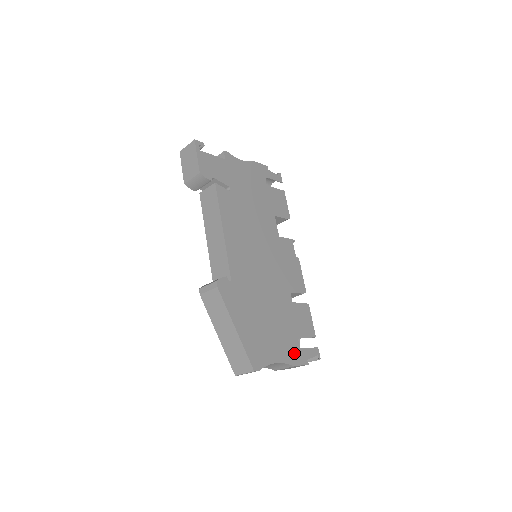
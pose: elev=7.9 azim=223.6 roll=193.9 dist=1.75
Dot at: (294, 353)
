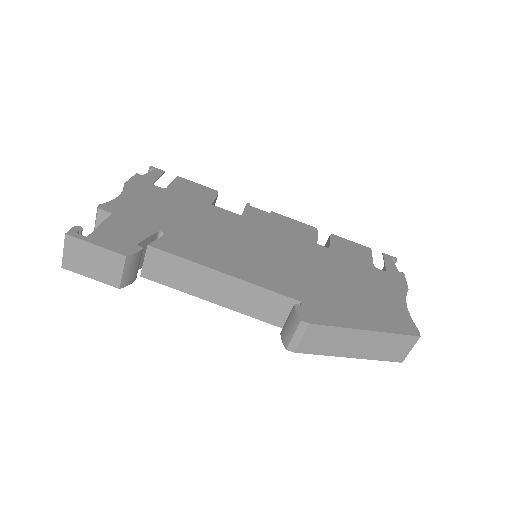
Dot at: (392, 281)
